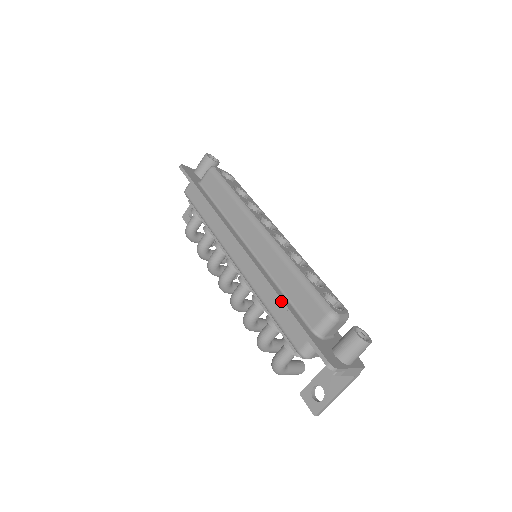
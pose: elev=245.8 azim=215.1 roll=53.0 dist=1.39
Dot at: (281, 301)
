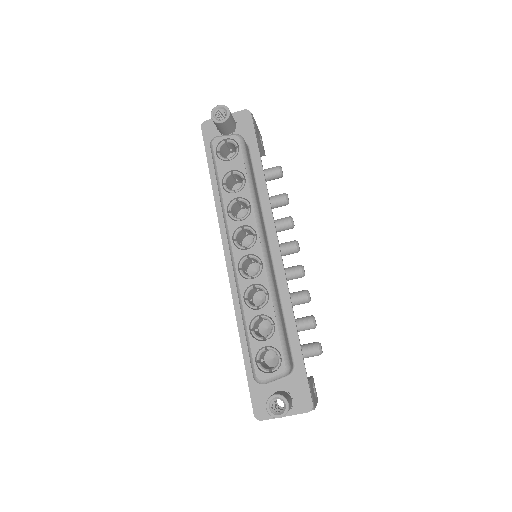
Dot at: (240, 339)
